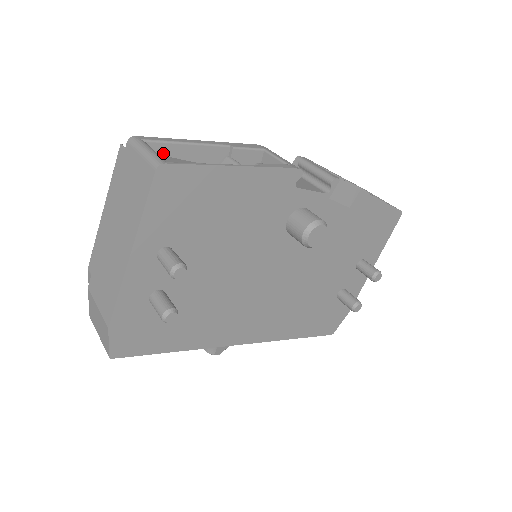
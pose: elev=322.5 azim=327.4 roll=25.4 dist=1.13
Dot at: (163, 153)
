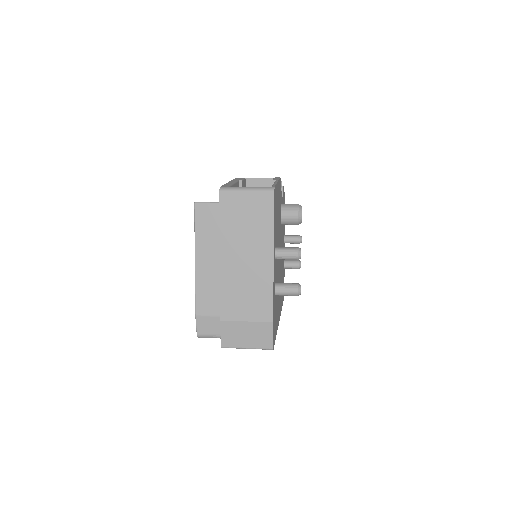
Dot at: occluded
